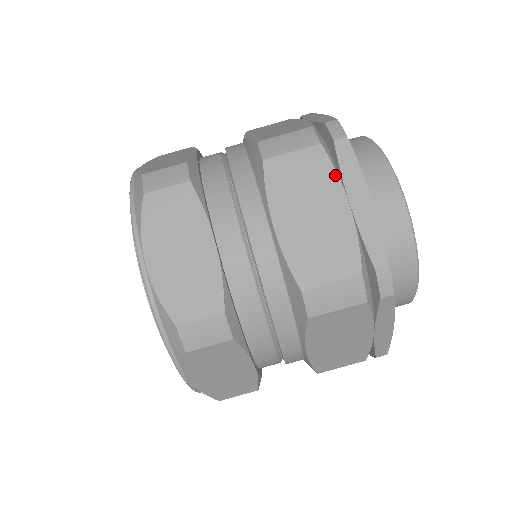
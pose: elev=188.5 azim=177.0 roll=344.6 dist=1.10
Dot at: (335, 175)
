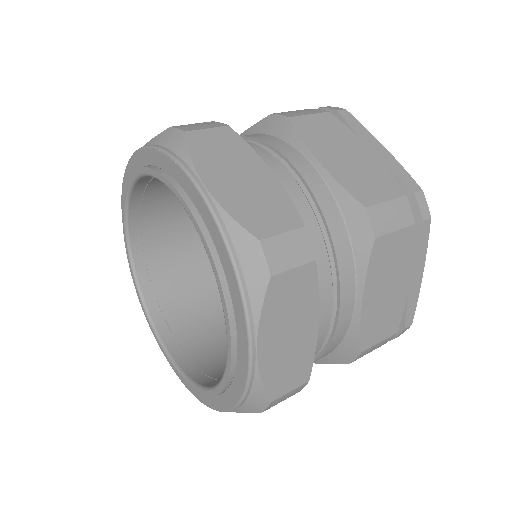
Dot at: (350, 131)
